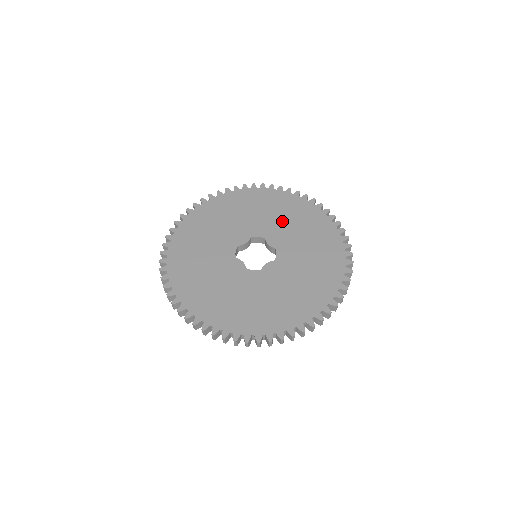
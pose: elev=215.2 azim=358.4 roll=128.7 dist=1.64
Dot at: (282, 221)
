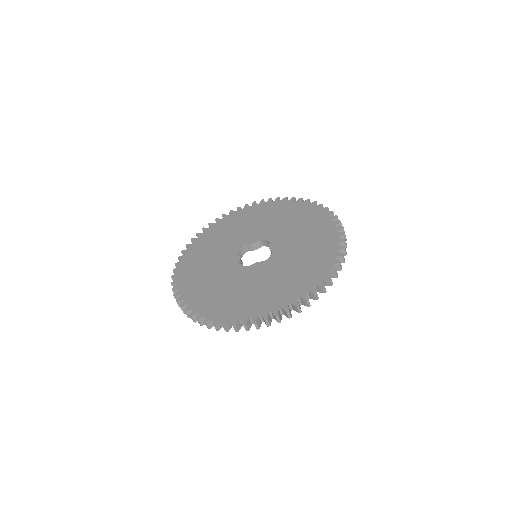
Dot at: (294, 230)
